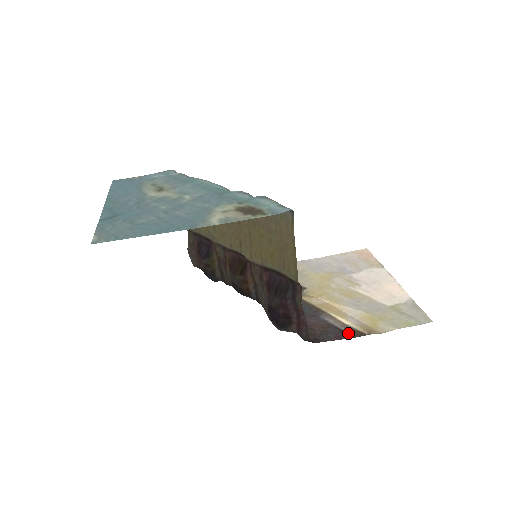
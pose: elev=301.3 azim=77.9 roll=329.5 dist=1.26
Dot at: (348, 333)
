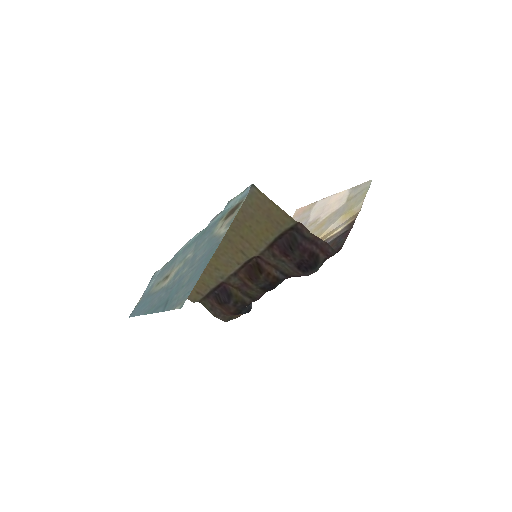
Dot at: (347, 230)
